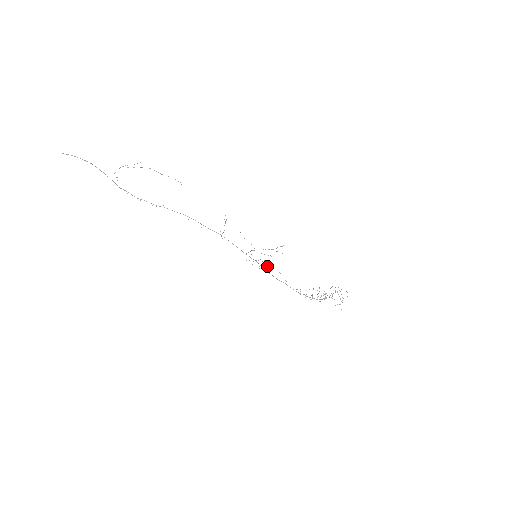
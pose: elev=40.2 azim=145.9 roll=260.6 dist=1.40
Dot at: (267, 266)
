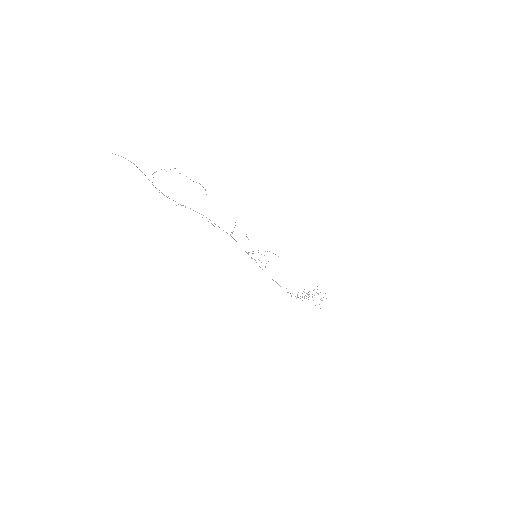
Dot at: occluded
